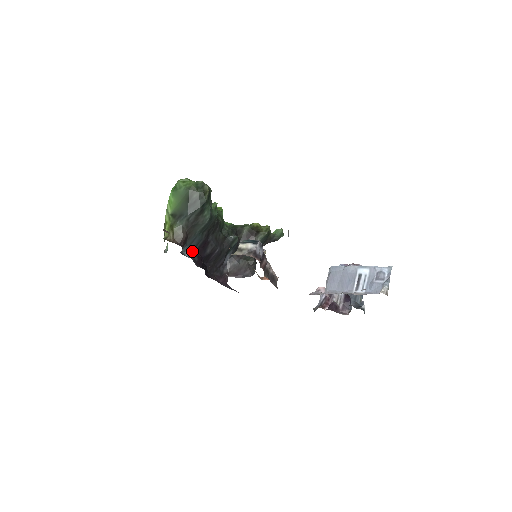
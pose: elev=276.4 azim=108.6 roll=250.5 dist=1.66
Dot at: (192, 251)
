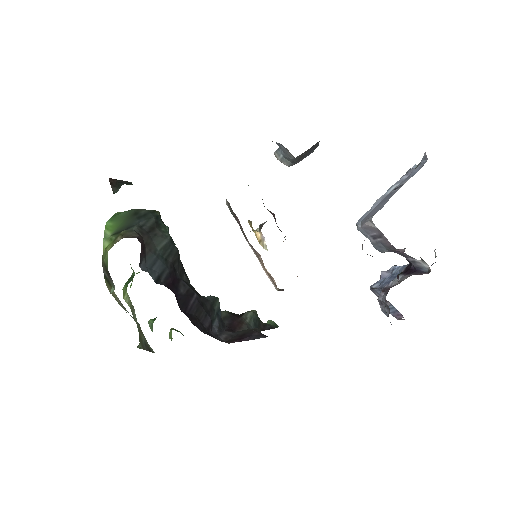
Dot at: (156, 280)
